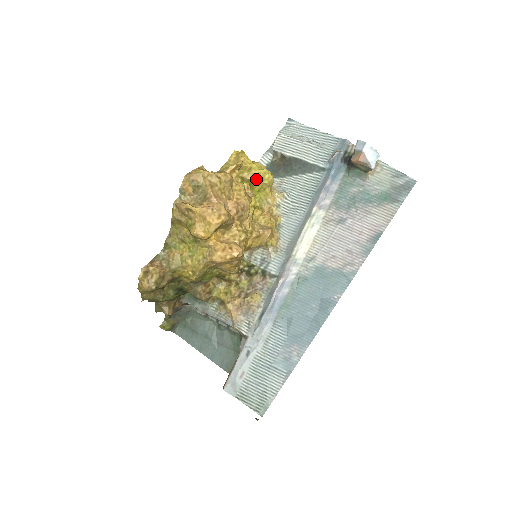
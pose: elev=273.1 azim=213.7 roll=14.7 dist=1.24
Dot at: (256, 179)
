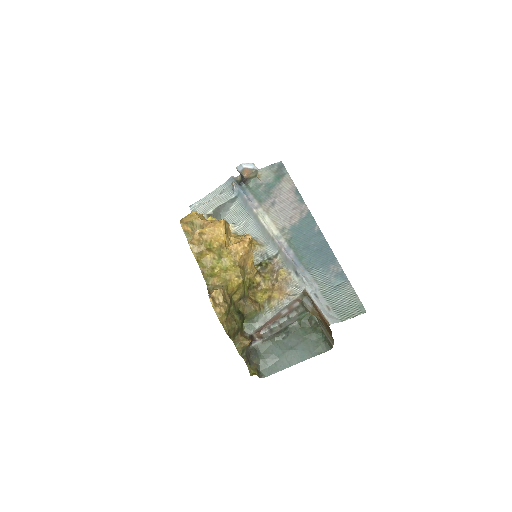
Dot at: occluded
